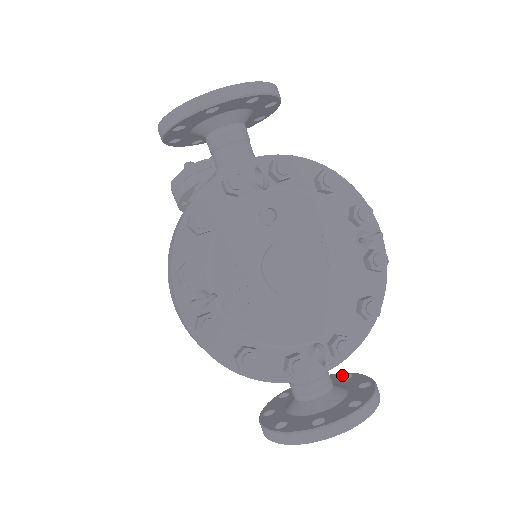
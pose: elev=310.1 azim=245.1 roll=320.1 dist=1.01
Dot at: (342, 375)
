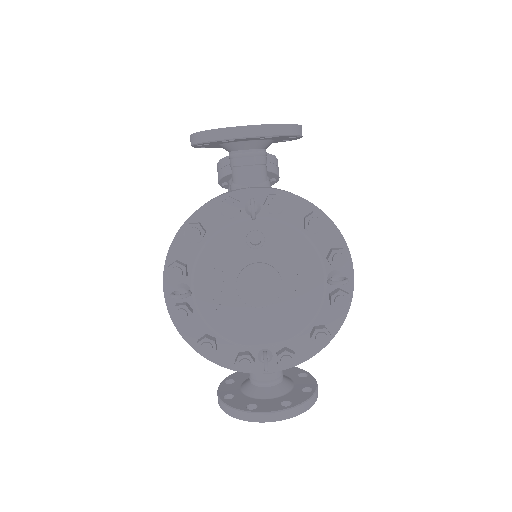
Dot at: (301, 372)
